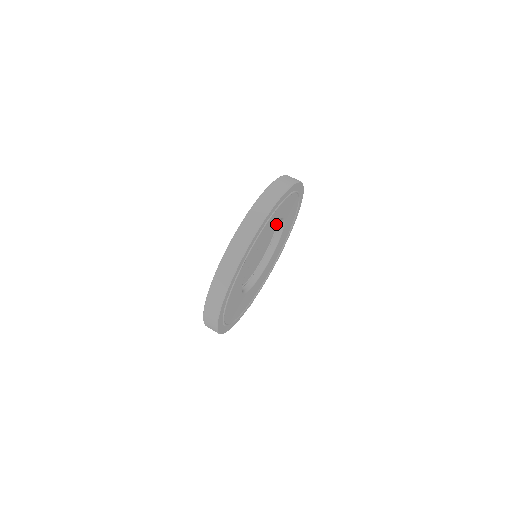
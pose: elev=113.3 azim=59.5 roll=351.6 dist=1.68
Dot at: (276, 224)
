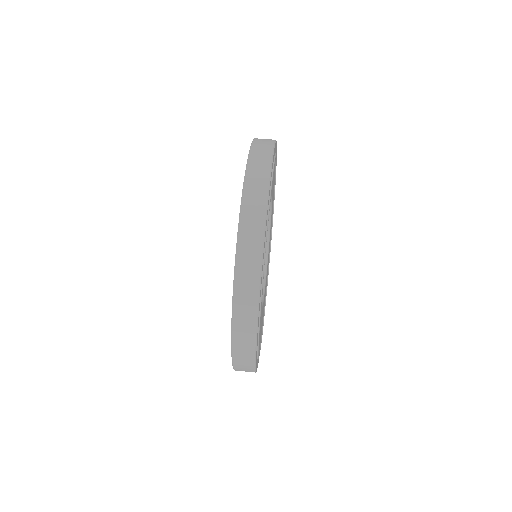
Dot at: occluded
